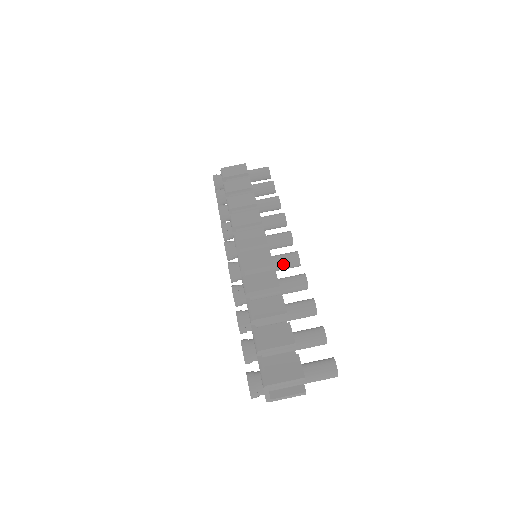
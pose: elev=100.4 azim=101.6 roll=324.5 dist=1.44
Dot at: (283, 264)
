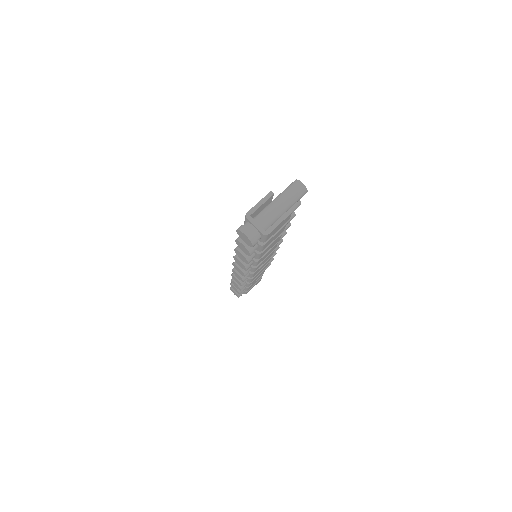
Dot at: occluded
